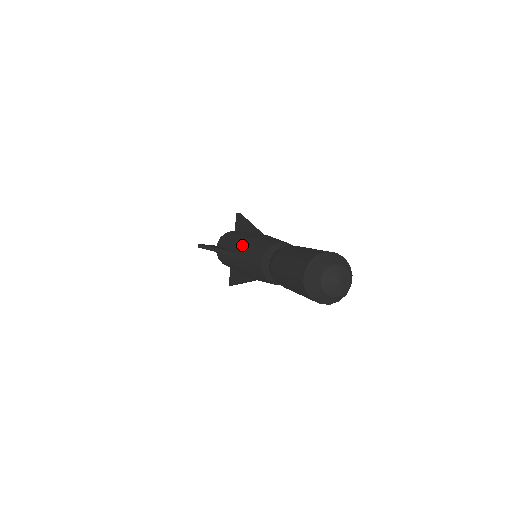
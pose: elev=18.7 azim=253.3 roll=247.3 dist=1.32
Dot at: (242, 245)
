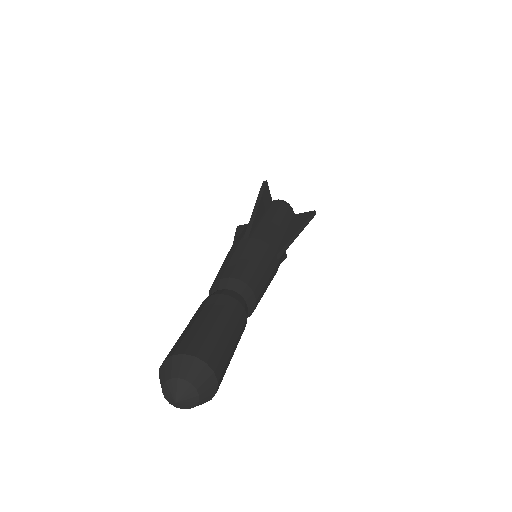
Dot at: occluded
